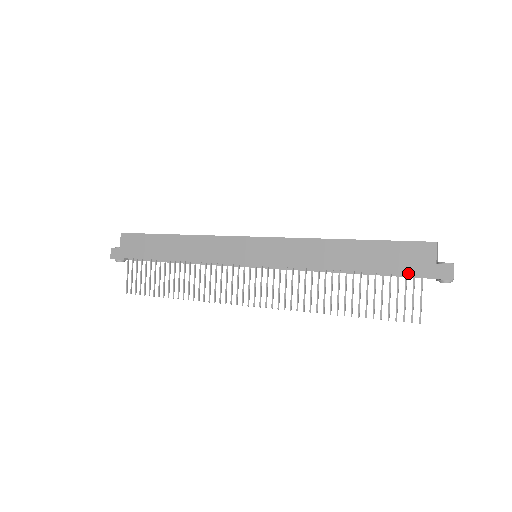
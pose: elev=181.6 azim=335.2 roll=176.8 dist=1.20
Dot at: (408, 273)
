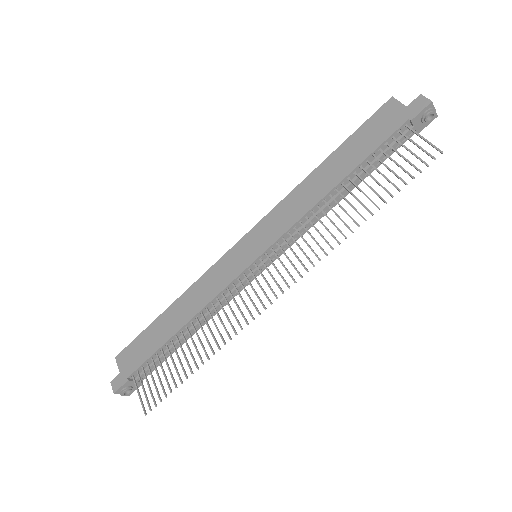
Dot at: (392, 133)
